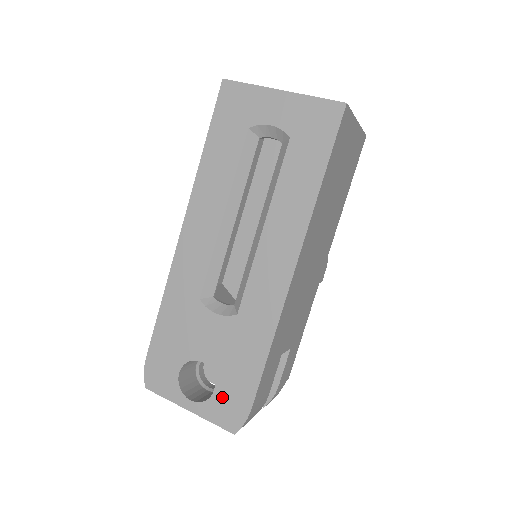
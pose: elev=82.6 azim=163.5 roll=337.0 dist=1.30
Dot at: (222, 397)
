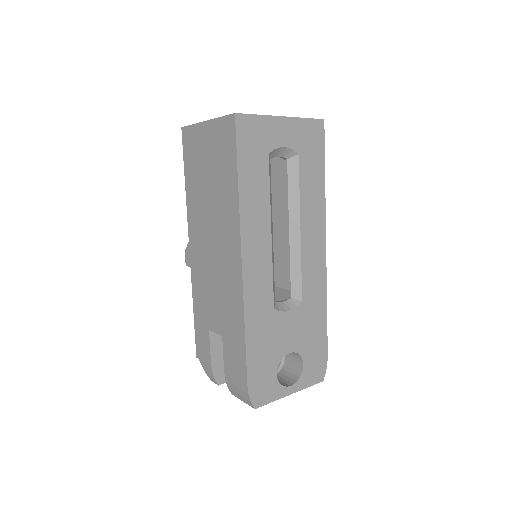
Dot at: (310, 365)
